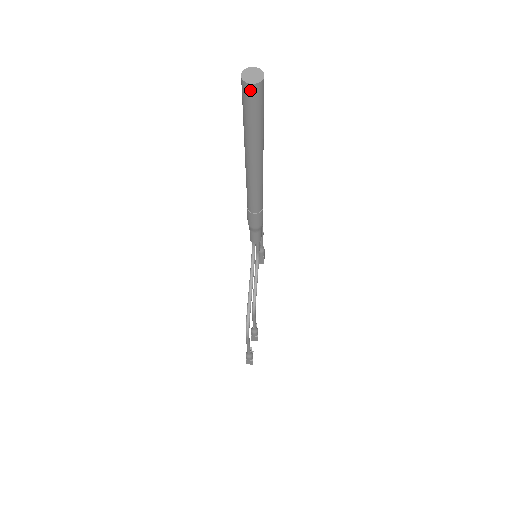
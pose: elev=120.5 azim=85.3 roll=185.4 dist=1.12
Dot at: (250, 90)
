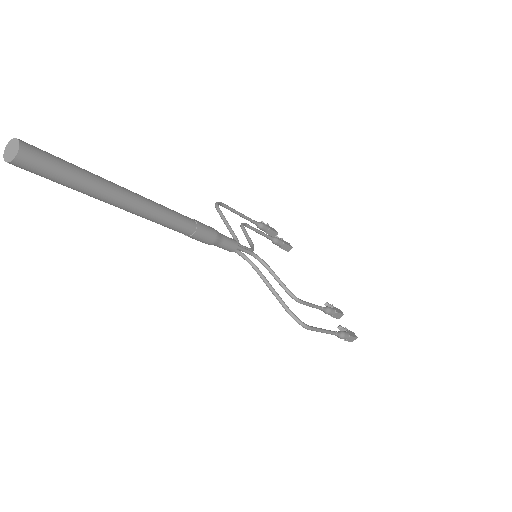
Dot at: (22, 163)
